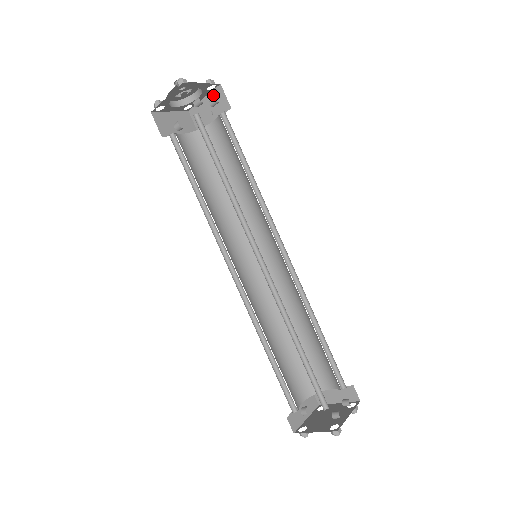
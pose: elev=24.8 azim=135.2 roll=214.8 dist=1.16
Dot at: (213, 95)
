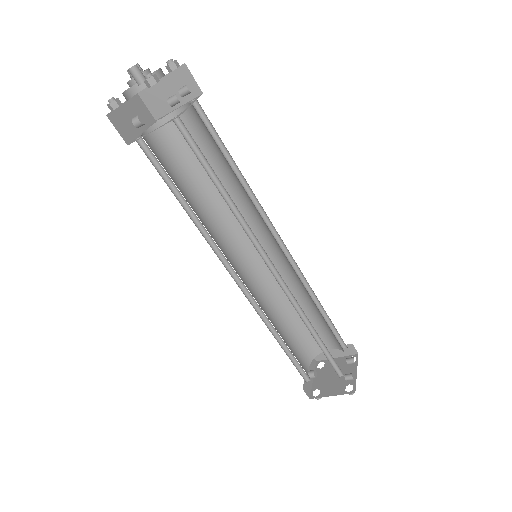
Dot at: (174, 76)
